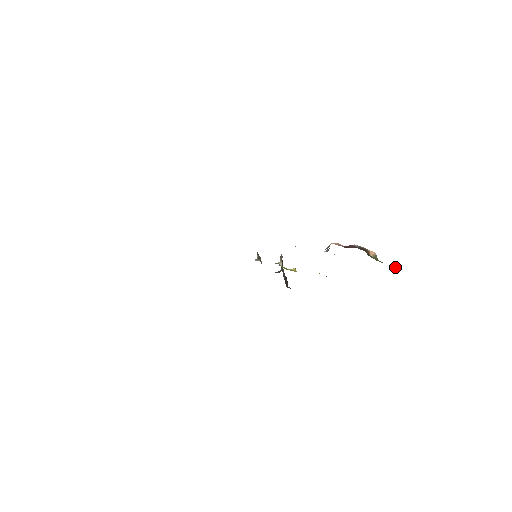
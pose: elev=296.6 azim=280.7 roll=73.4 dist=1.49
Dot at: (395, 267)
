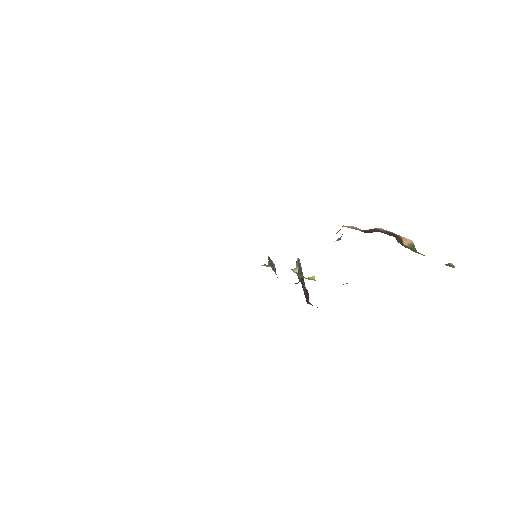
Dot at: (446, 264)
